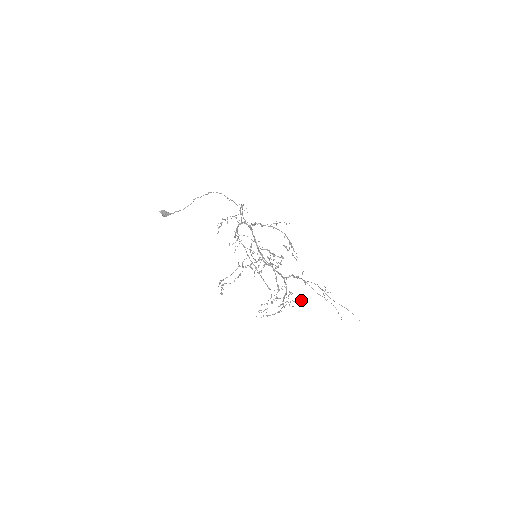
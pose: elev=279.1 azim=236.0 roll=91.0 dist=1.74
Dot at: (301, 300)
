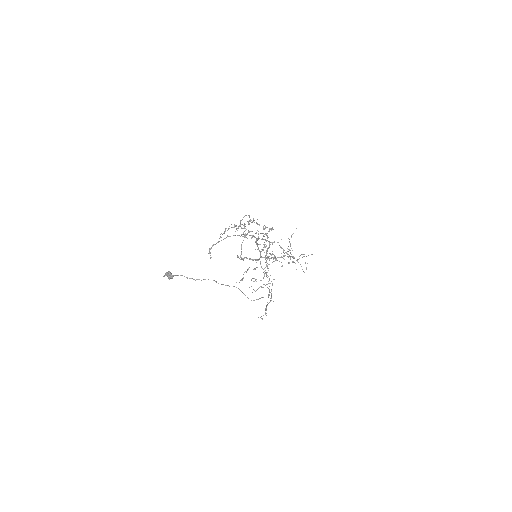
Dot at: occluded
